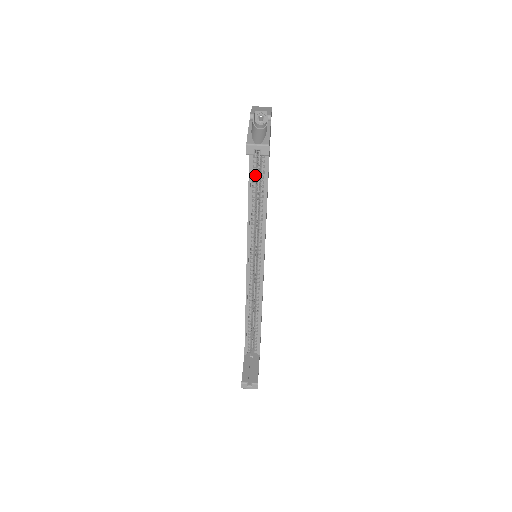
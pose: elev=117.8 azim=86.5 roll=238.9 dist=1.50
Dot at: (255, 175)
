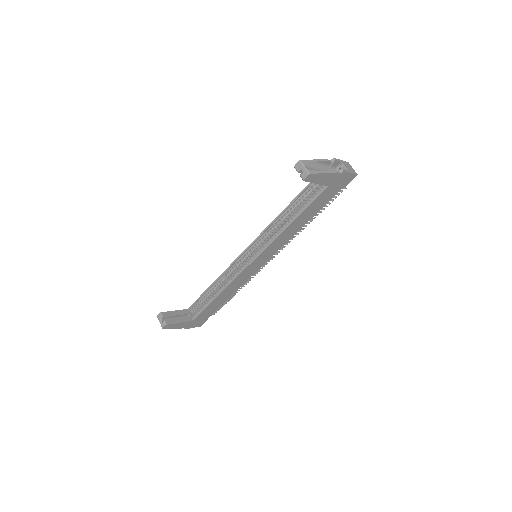
Dot at: (302, 200)
